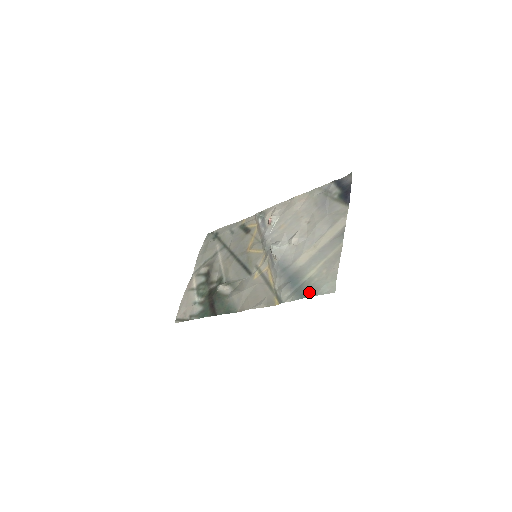
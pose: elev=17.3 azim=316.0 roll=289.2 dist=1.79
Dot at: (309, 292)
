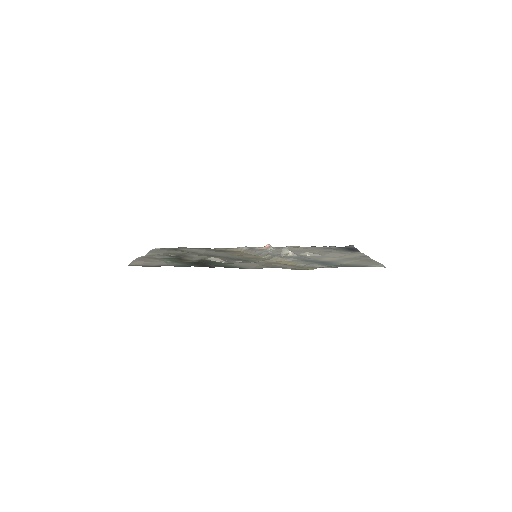
Dot at: (353, 266)
